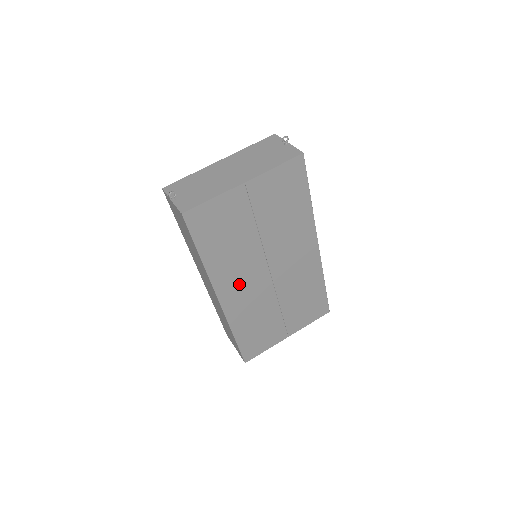
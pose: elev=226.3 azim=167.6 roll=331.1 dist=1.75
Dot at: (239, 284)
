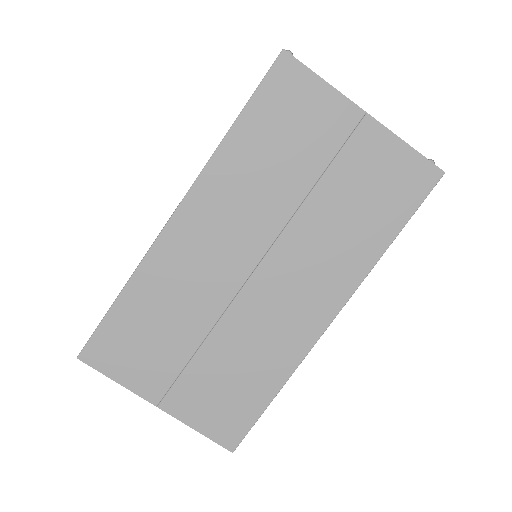
Dot at: (216, 226)
